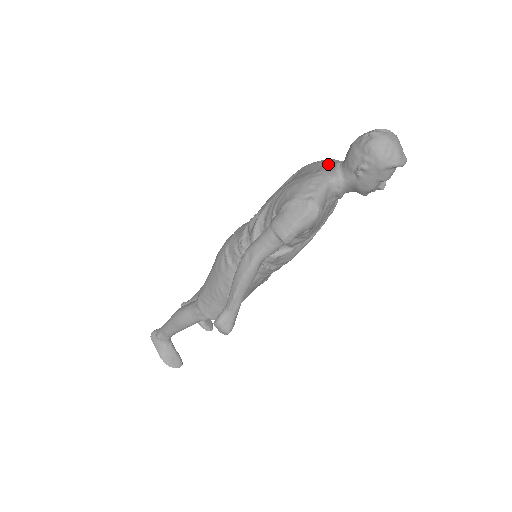
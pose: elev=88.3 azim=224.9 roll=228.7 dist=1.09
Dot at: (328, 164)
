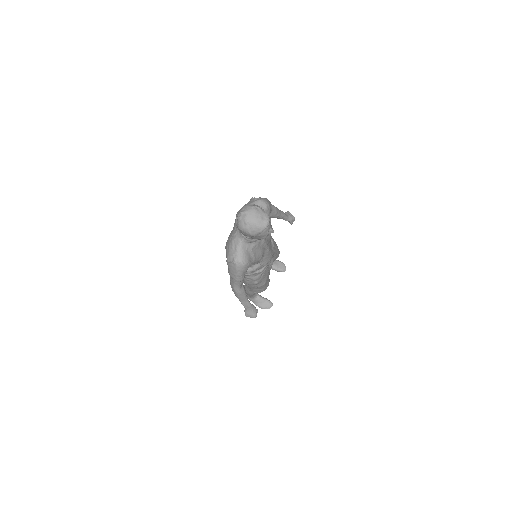
Dot at: occluded
